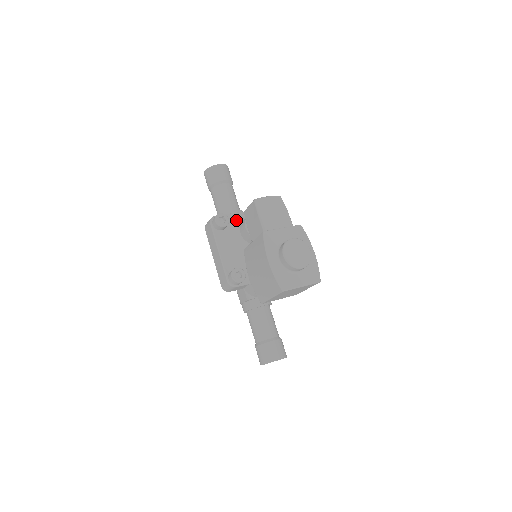
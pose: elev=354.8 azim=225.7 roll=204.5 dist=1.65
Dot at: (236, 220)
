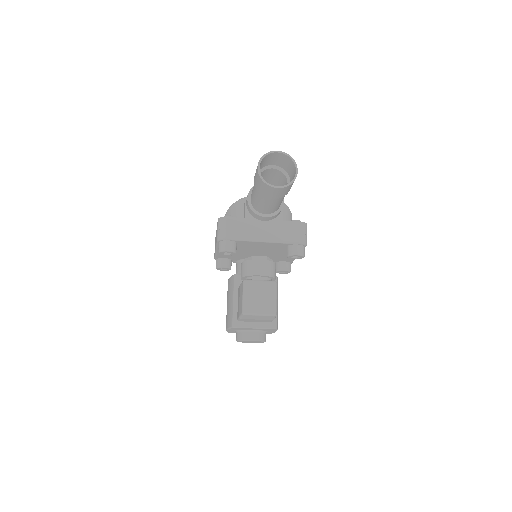
Dot at: (250, 244)
